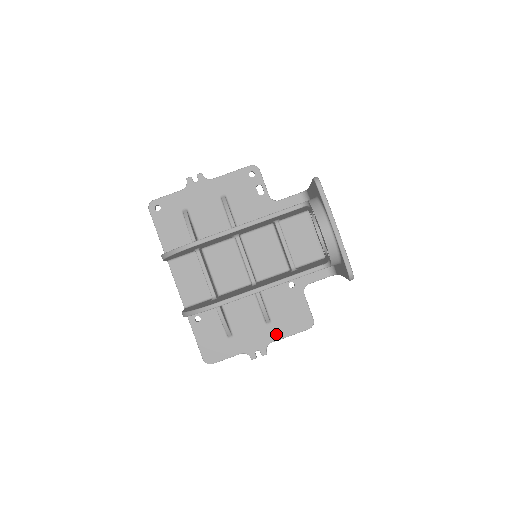
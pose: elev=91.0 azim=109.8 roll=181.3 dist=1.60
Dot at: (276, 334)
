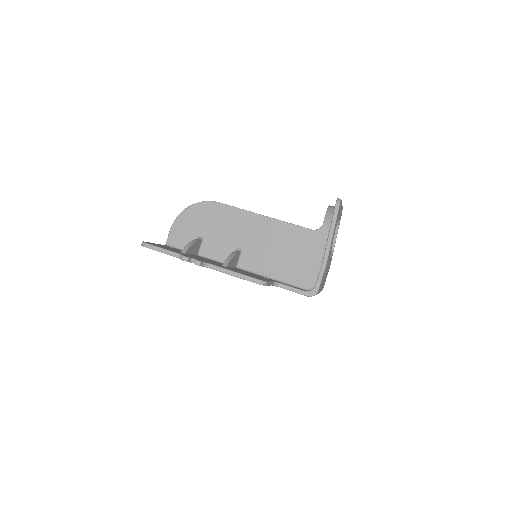
Dot at: (223, 267)
